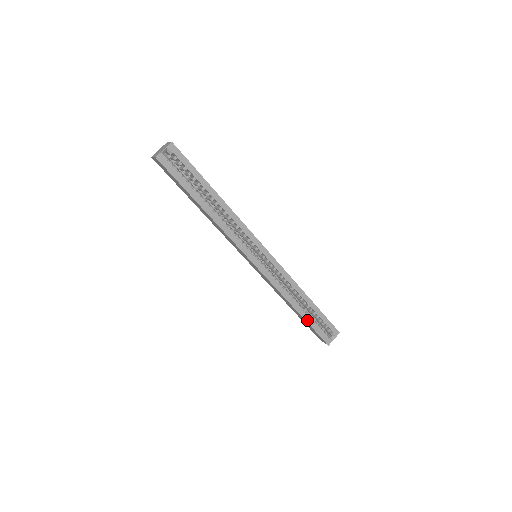
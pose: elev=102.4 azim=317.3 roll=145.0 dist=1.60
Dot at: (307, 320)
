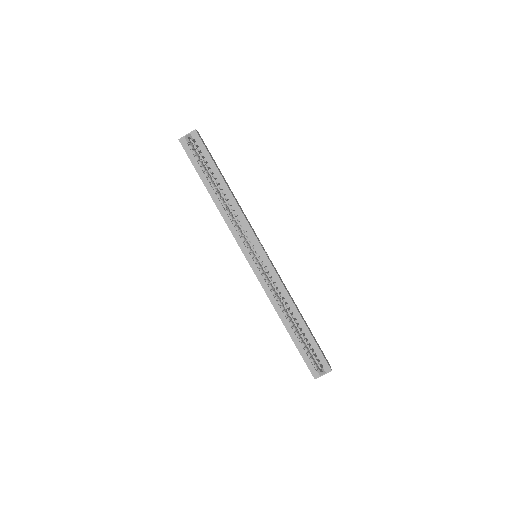
Dot at: (294, 340)
